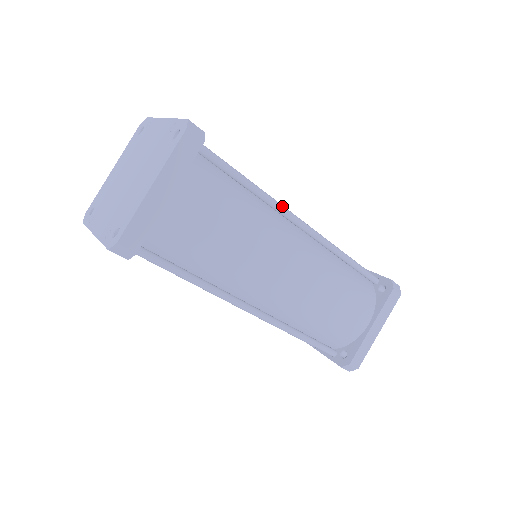
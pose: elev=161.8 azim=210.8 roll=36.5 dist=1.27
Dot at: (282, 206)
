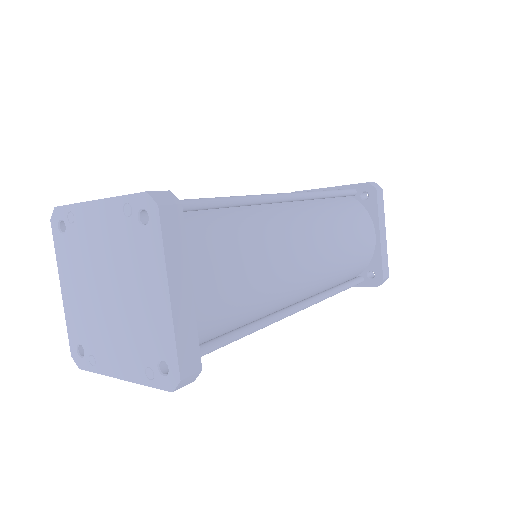
Dot at: (261, 196)
